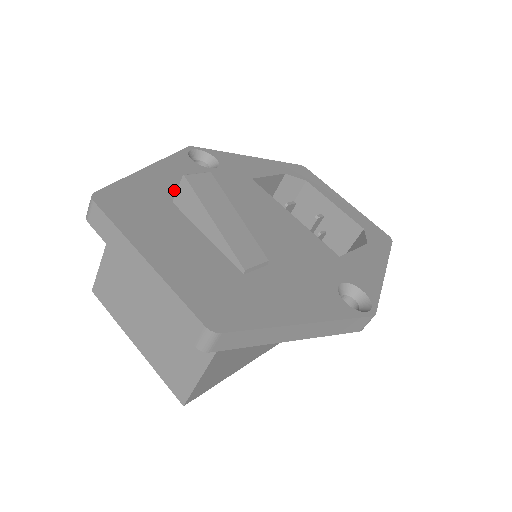
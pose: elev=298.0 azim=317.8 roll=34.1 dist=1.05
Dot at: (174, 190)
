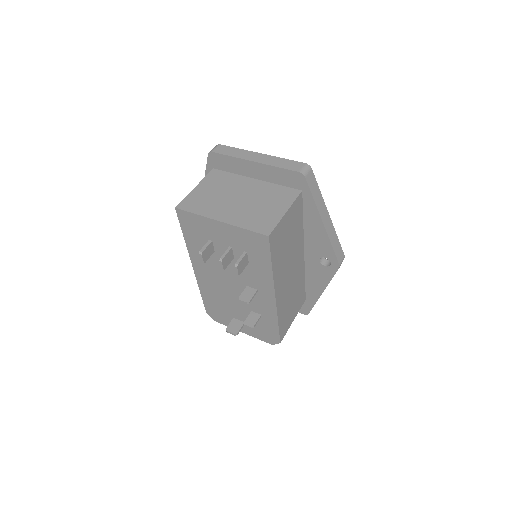
Dot at: occluded
